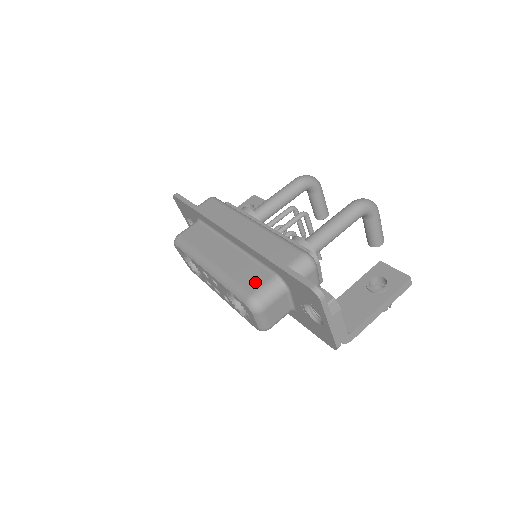
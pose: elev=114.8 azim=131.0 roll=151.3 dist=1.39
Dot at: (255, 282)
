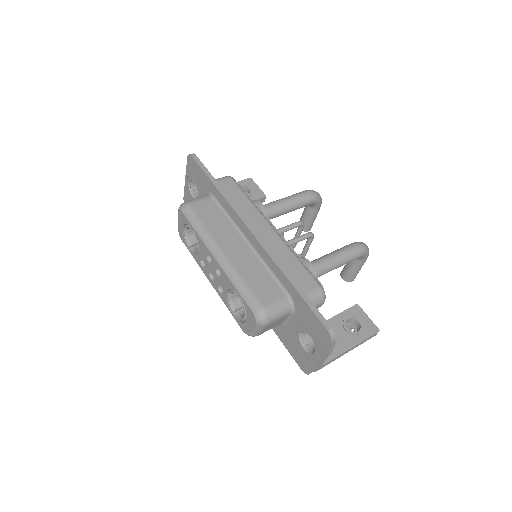
Dot at: (268, 295)
